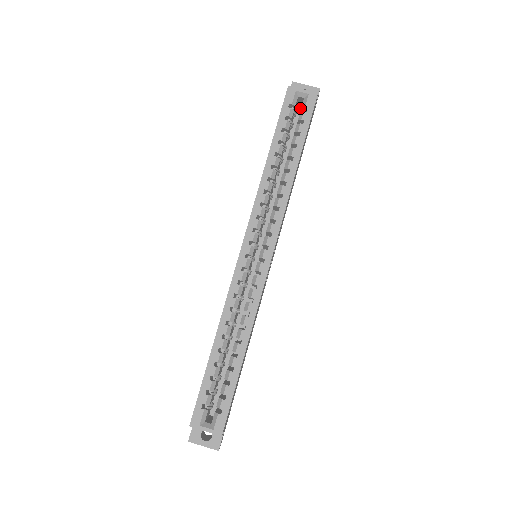
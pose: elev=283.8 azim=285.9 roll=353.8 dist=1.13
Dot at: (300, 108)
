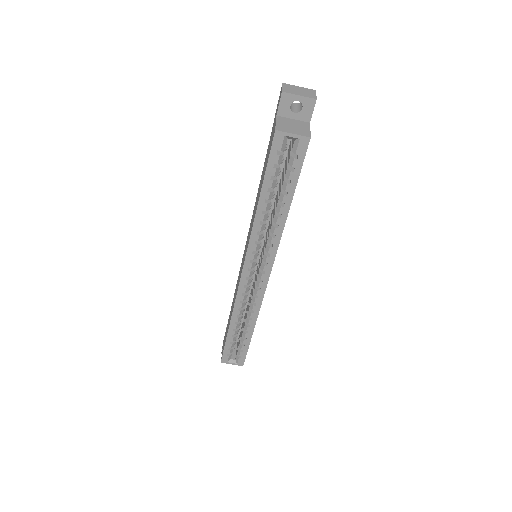
Dot at: occluded
